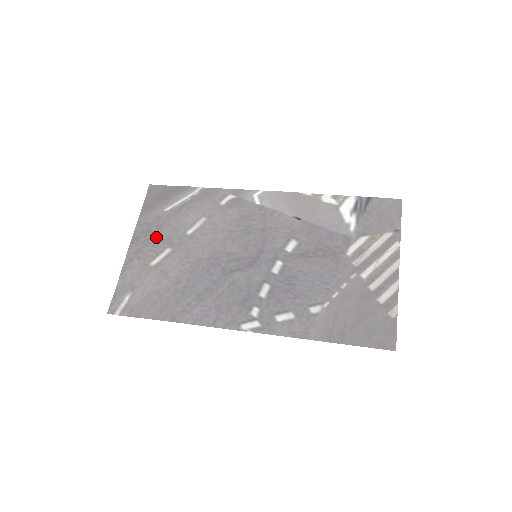
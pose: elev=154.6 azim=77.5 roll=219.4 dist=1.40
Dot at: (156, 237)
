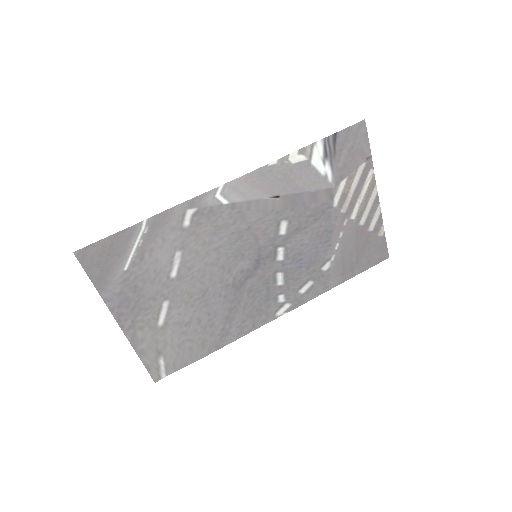
Dot at: (141, 301)
